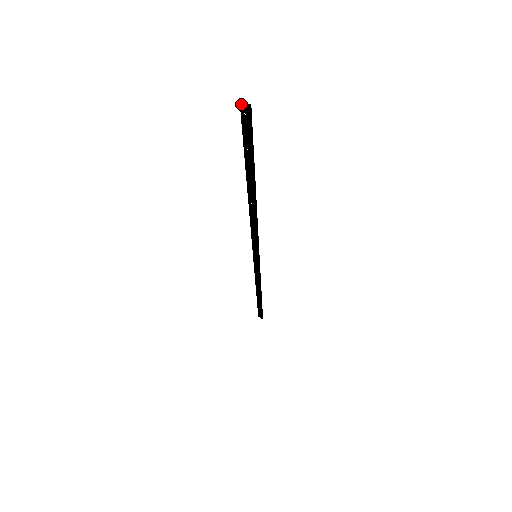
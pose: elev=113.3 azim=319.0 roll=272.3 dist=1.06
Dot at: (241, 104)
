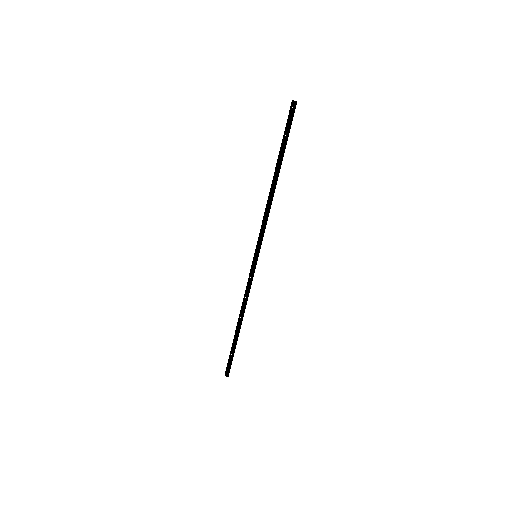
Dot at: (292, 102)
